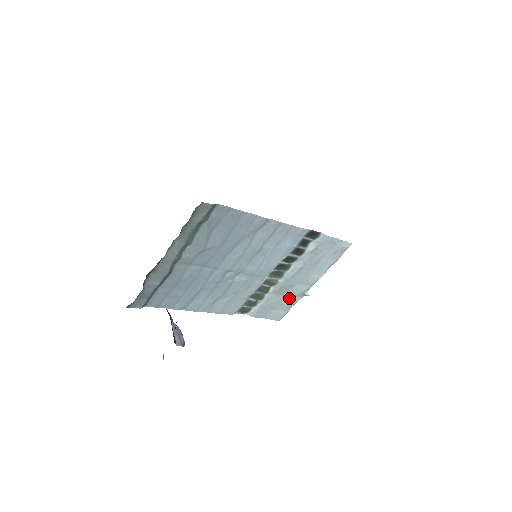
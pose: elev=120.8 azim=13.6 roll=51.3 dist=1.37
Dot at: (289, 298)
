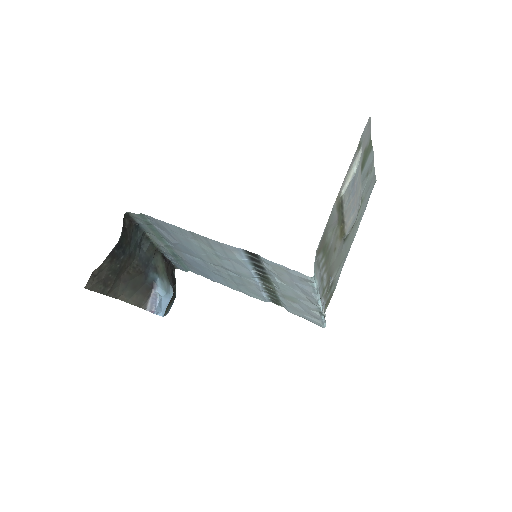
Dot at: (307, 309)
